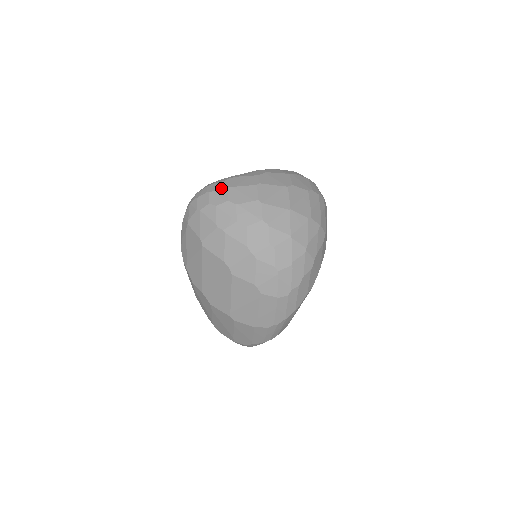
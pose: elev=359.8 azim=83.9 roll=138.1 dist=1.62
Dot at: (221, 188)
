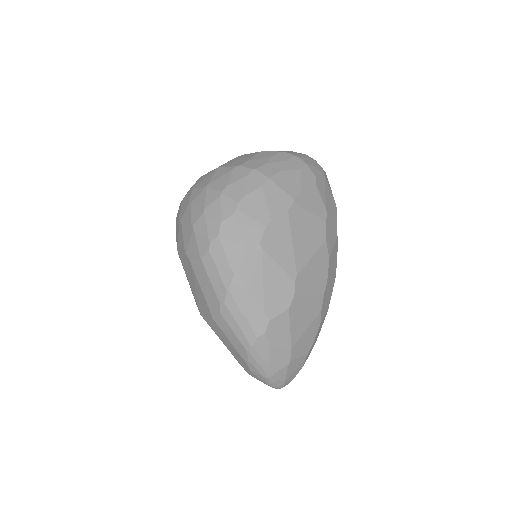
Dot at: occluded
